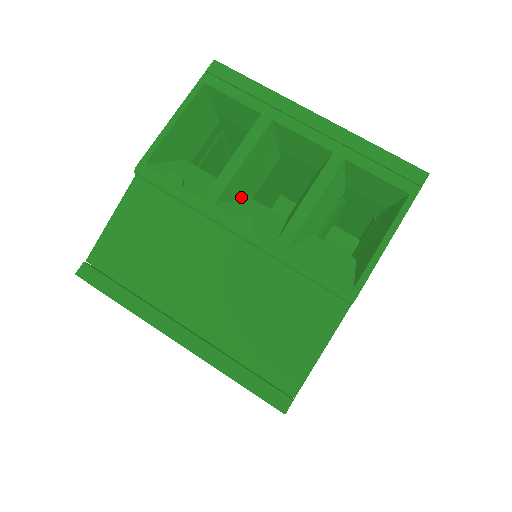
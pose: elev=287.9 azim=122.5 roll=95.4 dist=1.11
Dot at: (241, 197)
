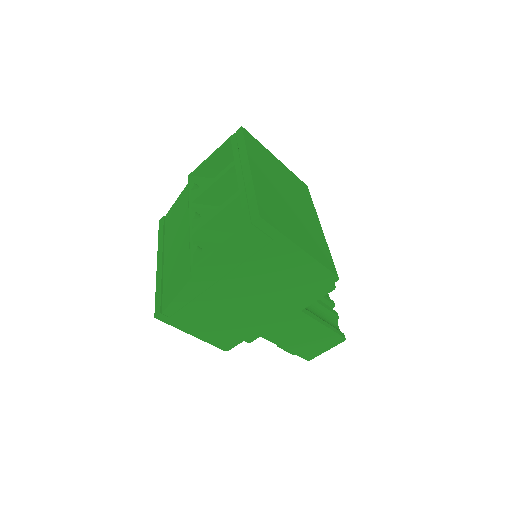
Dot at: occluded
